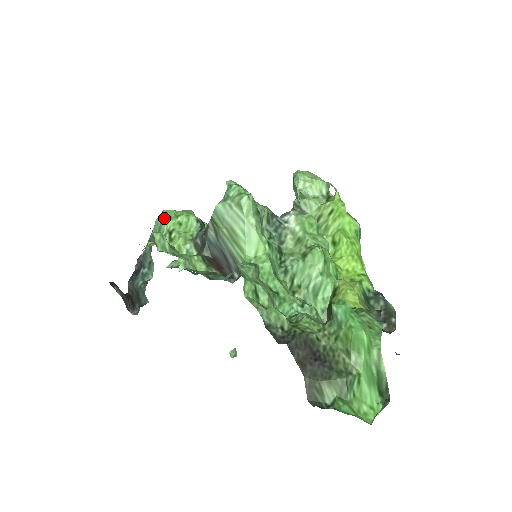
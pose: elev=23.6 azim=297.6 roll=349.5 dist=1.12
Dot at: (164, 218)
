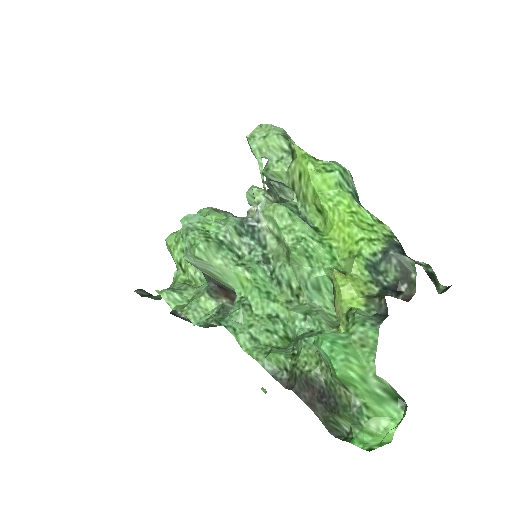
Dot at: (169, 249)
